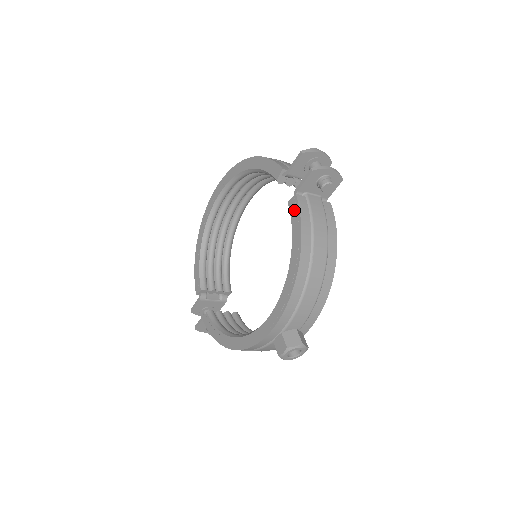
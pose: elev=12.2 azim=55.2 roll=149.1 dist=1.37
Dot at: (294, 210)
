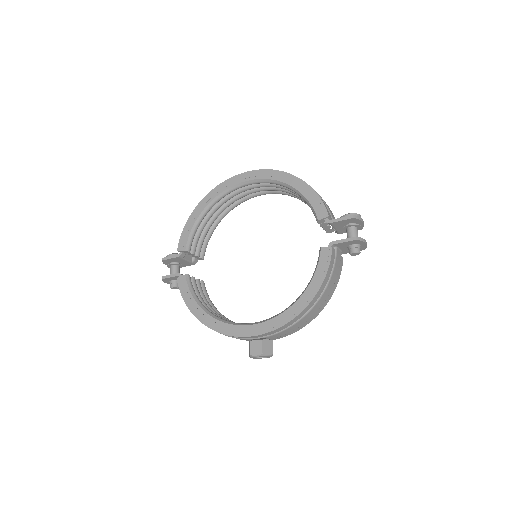
Dot at: (325, 259)
